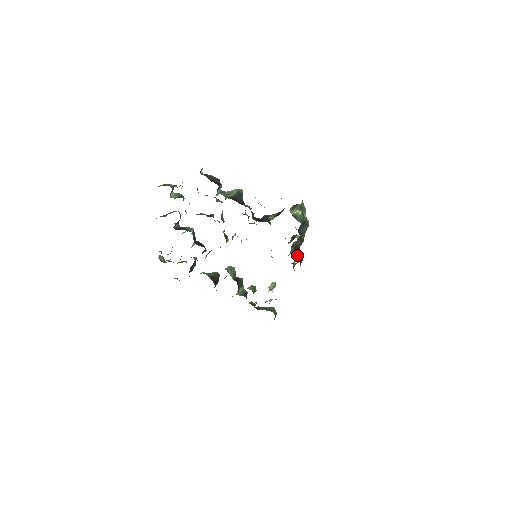
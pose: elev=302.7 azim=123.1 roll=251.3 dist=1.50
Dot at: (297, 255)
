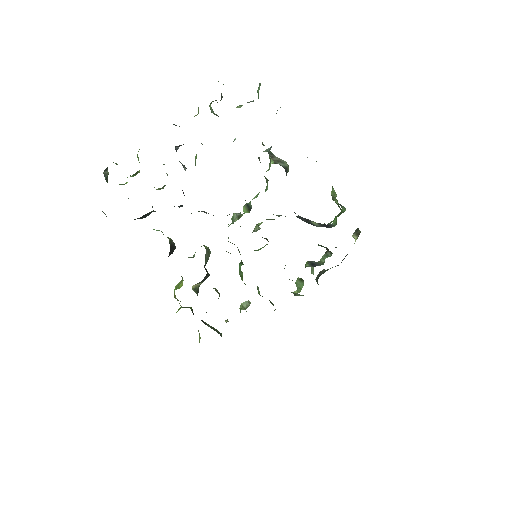
Dot at: occluded
